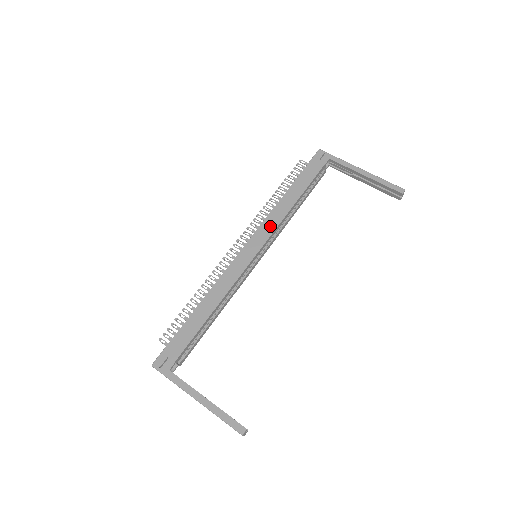
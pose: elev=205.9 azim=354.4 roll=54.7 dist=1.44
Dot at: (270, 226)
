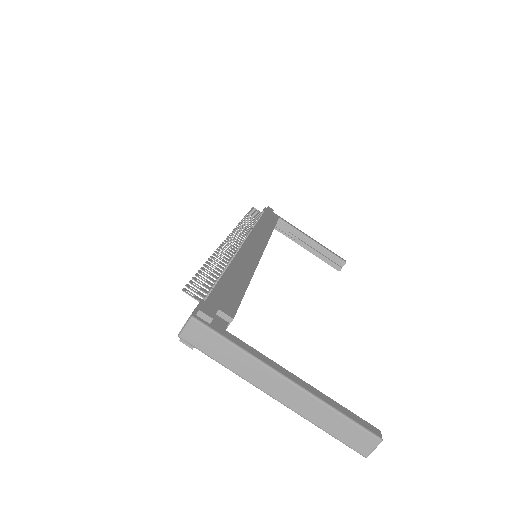
Dot at: (263, 234)
